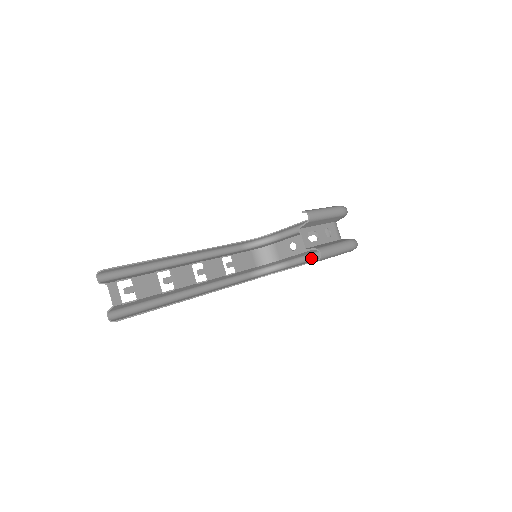
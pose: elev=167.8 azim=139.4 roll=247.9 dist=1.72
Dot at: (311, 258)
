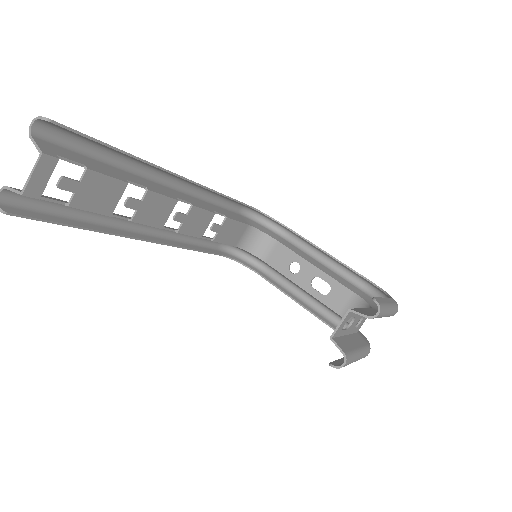
Dot at: (298, 294)
